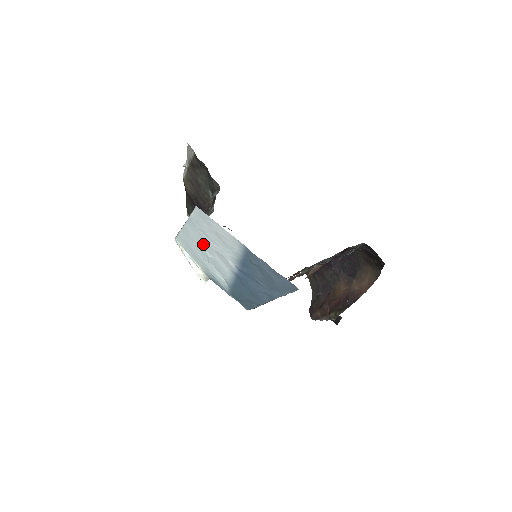
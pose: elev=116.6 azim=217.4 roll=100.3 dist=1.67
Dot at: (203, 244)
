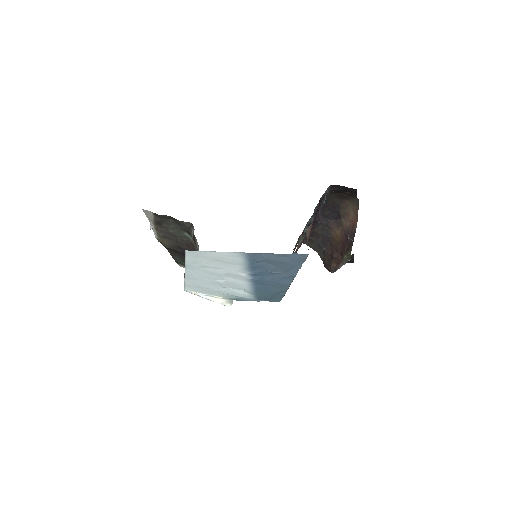
Dot at: (210, 276)
